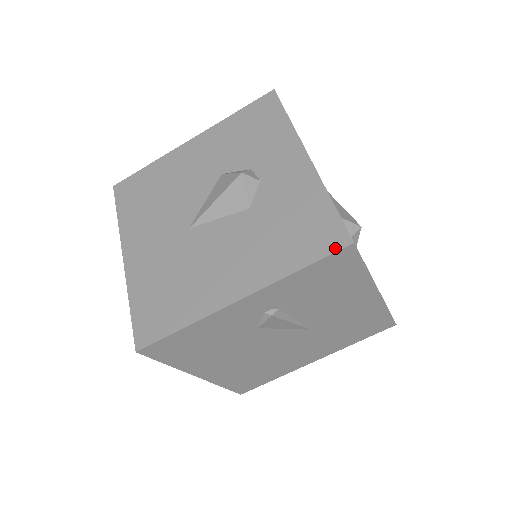
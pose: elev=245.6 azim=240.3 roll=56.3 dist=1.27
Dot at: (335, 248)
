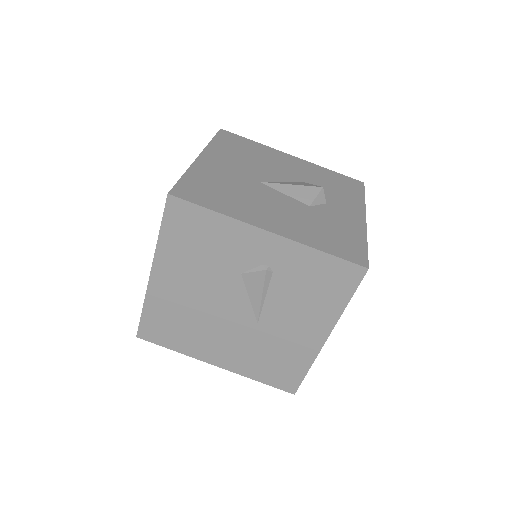
Dot at: (355, 261)
